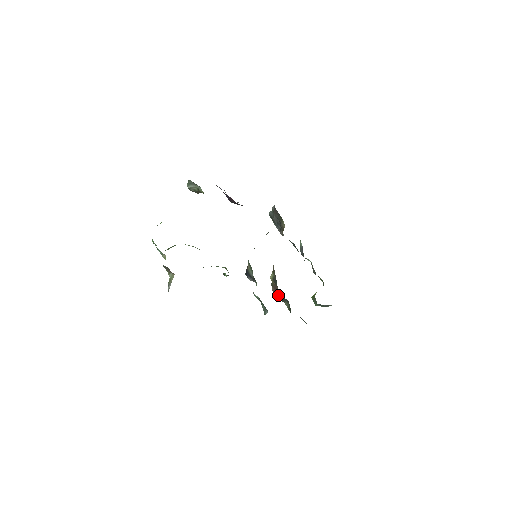
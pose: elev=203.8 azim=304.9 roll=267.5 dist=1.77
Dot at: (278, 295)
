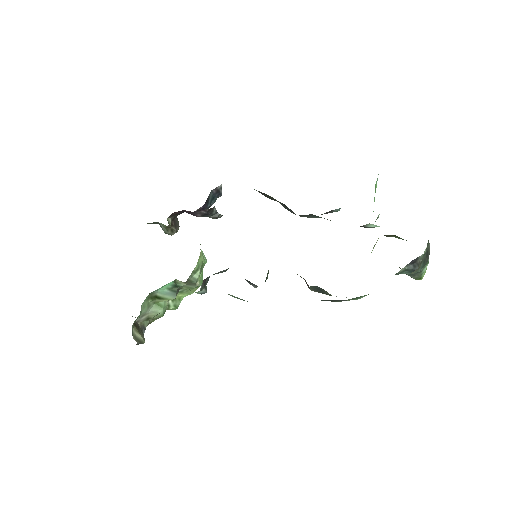
Dot at: (310, 289)
